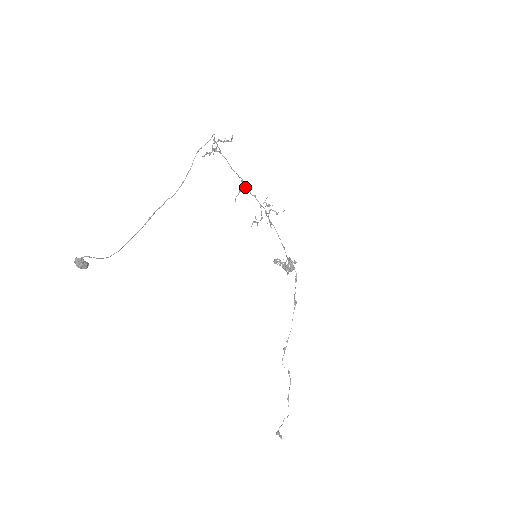
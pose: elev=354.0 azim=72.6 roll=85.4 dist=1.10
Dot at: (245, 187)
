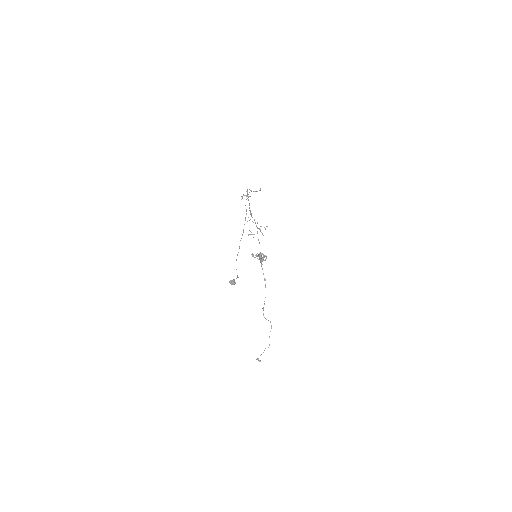
Dot at: (251, 214)
